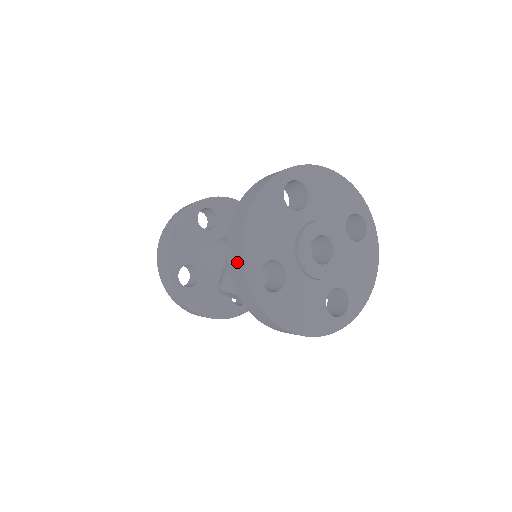
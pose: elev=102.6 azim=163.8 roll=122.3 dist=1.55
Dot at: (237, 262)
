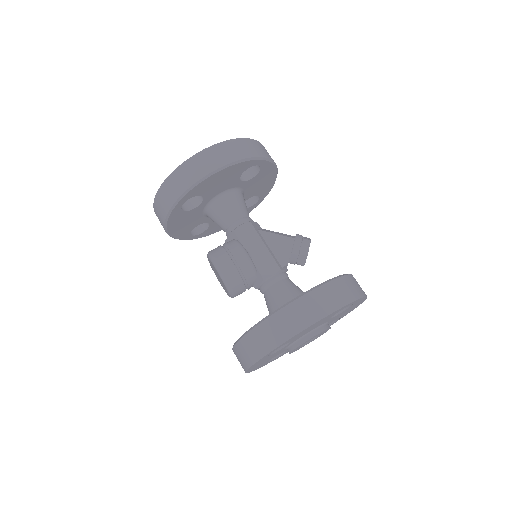
Dot at: (277, 335)
